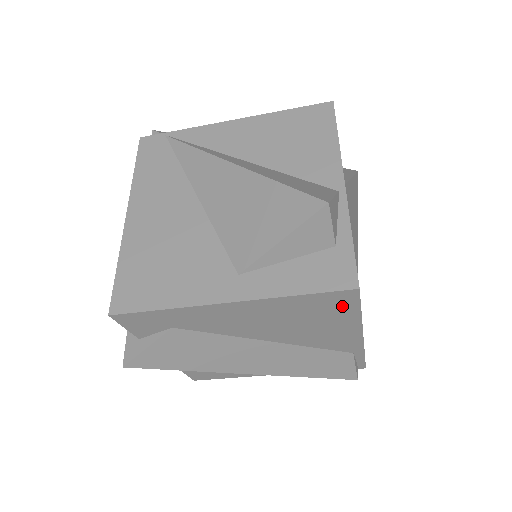
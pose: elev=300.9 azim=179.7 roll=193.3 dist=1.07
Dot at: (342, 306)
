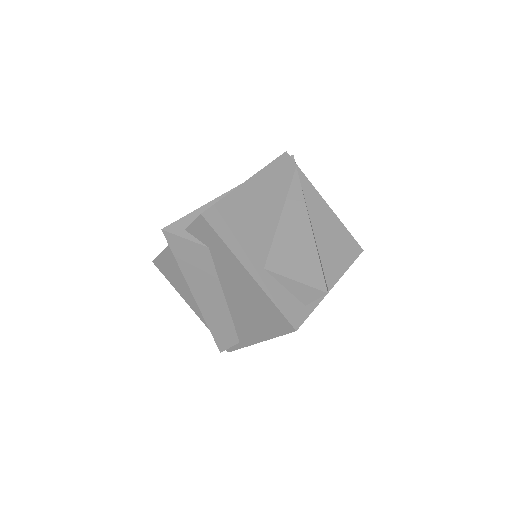
Dot at: (278, 327)
